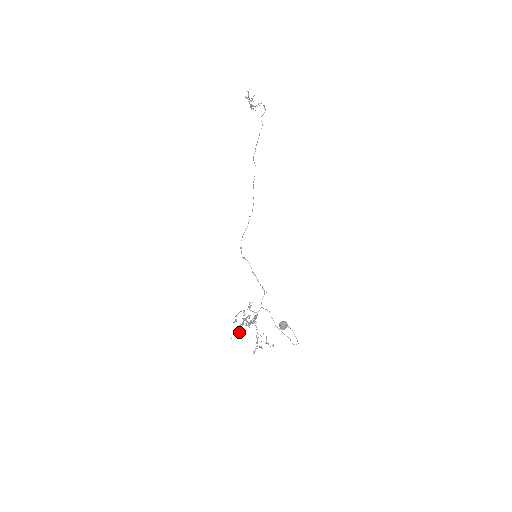
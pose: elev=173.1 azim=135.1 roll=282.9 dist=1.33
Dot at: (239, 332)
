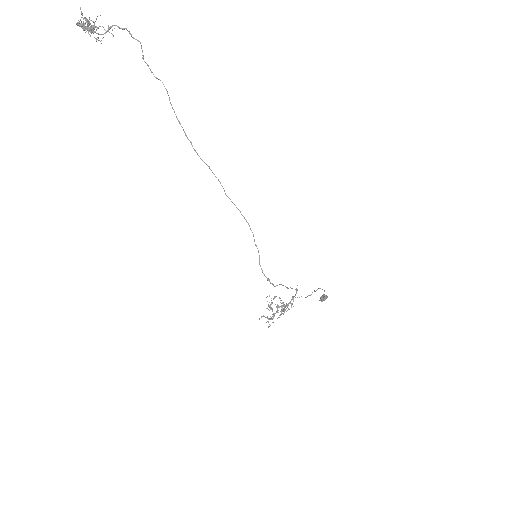
Dot at: occluded
